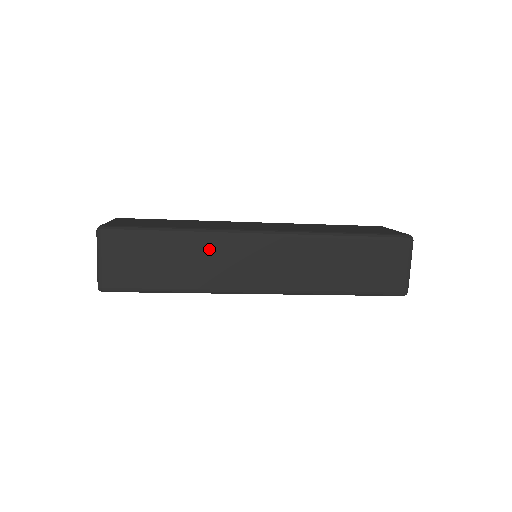
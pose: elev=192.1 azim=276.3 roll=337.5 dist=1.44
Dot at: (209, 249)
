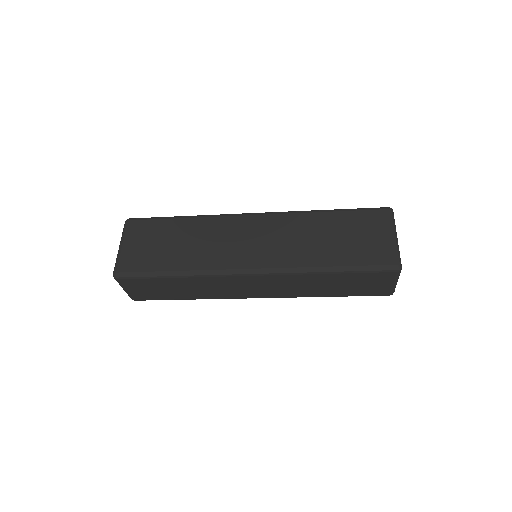
Dot at: (208, 283)
